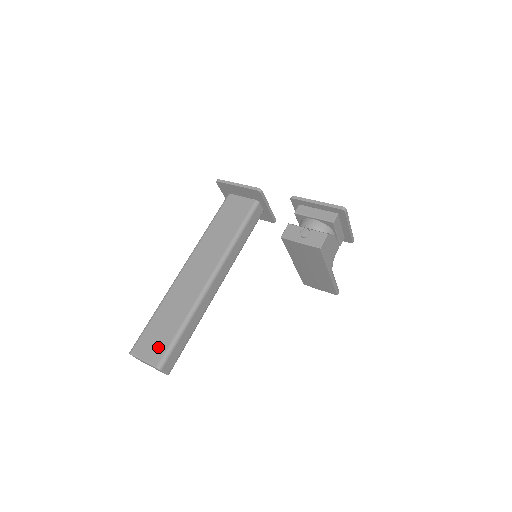
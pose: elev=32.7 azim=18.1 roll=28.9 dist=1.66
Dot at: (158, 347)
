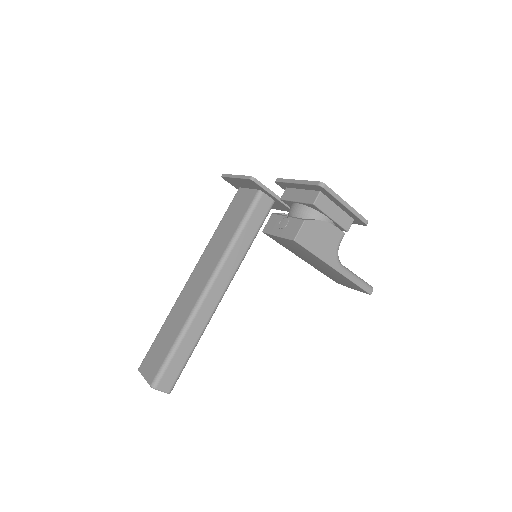
Dot at: (155, 364)
